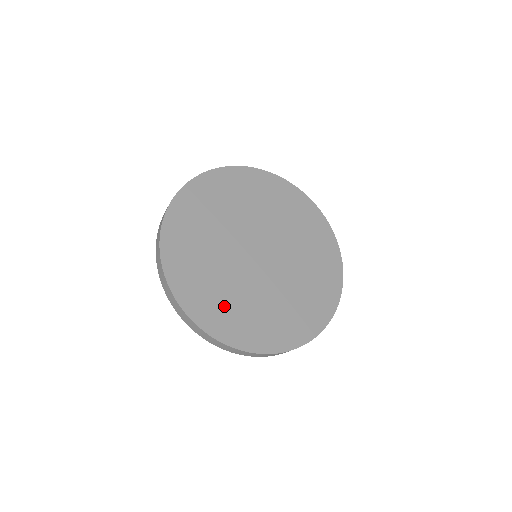
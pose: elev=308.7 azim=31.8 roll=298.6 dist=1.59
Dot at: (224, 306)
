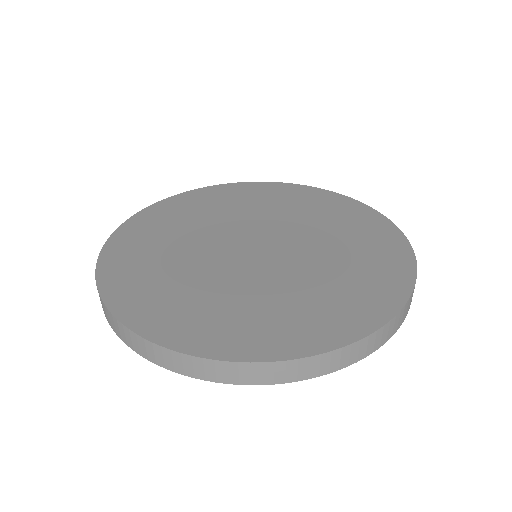
Dot at: (149, 250)
